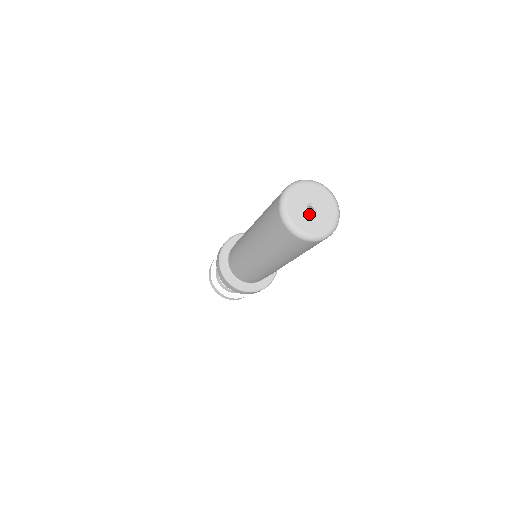
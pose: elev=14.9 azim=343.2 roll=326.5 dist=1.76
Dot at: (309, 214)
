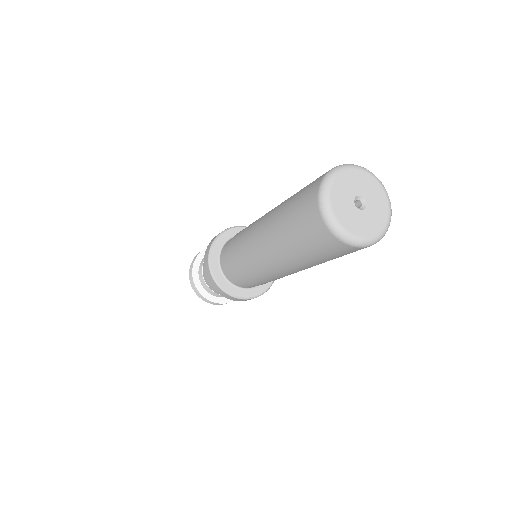
Dot at: (355, 209)
